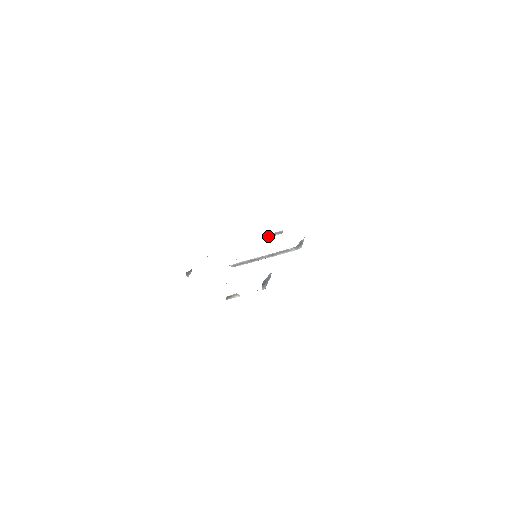
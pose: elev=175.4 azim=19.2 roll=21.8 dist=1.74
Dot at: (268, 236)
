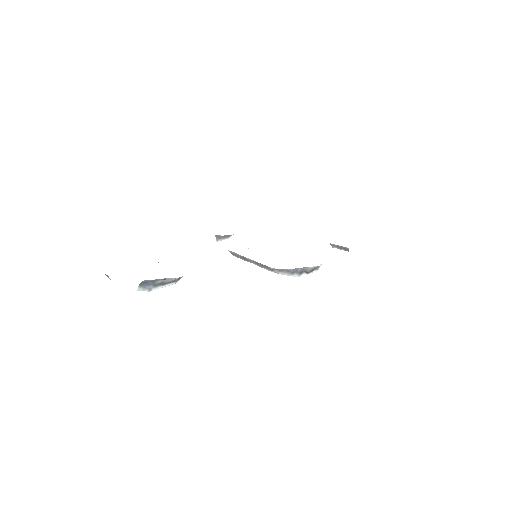
Dot at: (334, 246)
